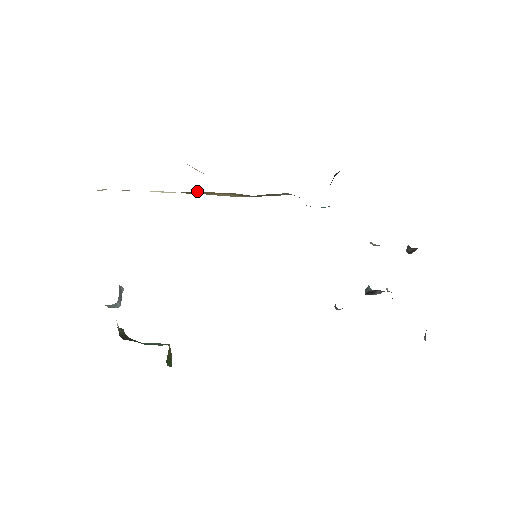
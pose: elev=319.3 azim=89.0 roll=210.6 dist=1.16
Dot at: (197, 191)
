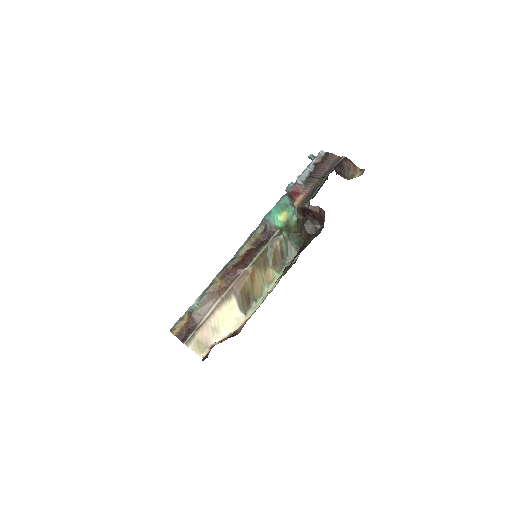
Dot at: (240, 291)
